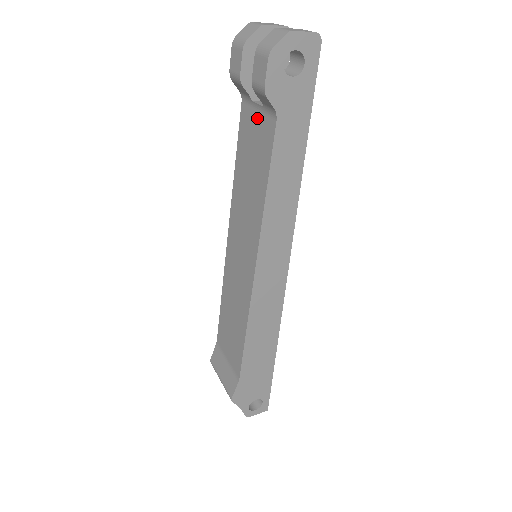
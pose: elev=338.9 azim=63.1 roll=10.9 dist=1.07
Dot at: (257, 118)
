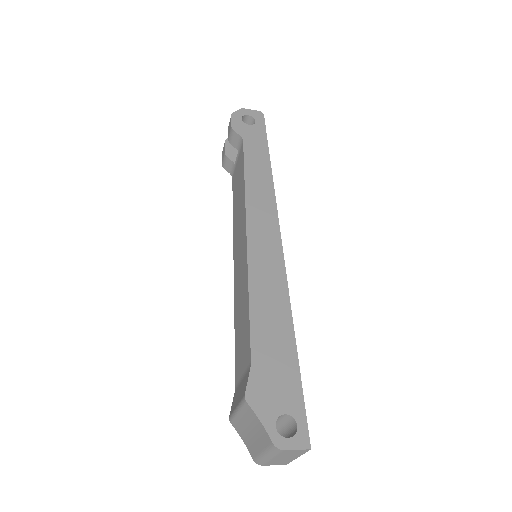
Dot at: (237, 164)
